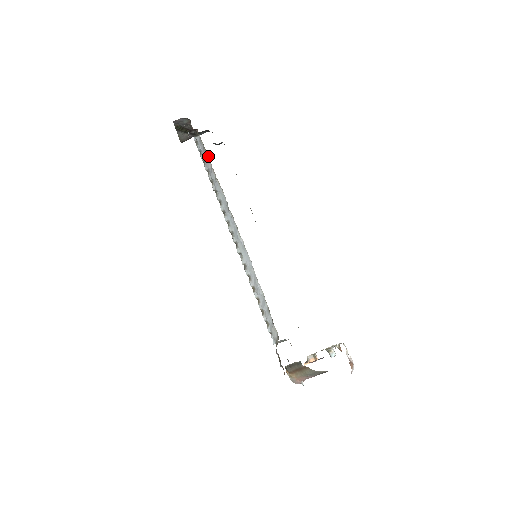
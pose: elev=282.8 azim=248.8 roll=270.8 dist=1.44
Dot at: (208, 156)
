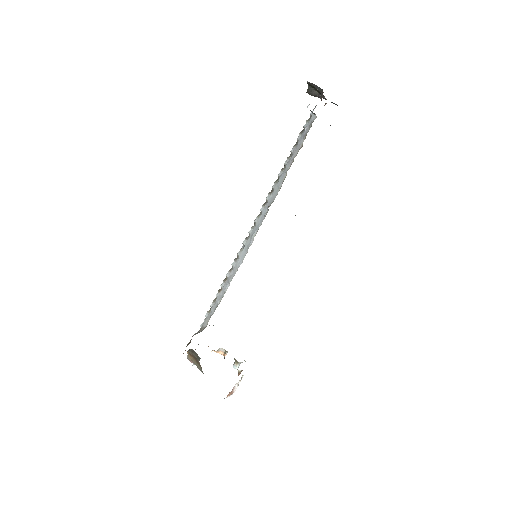
Dot at: (302, 145)
